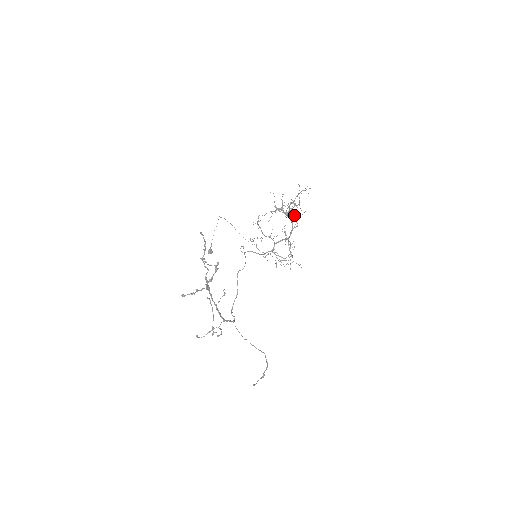
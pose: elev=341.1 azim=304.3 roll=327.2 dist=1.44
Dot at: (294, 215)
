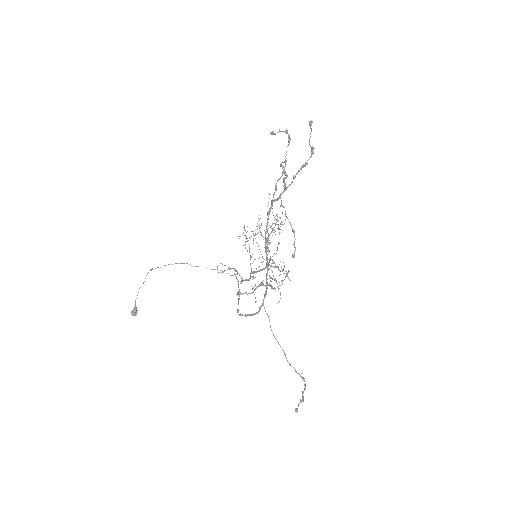
Dot at: (279, 234)
